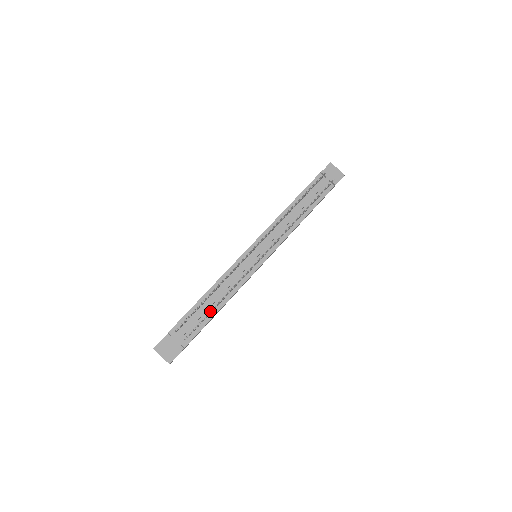
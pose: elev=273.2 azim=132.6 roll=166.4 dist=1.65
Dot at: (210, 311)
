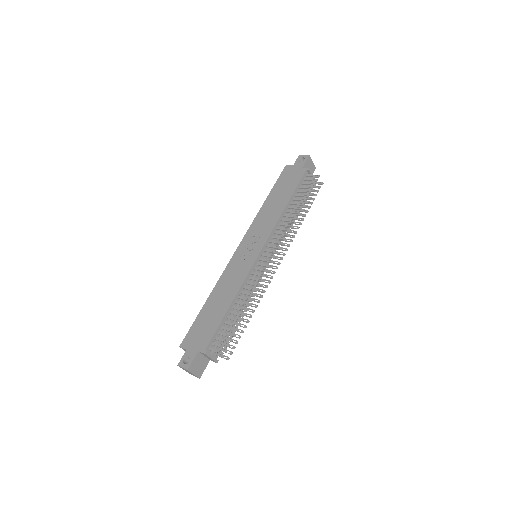
Dot at: (240, 326)
